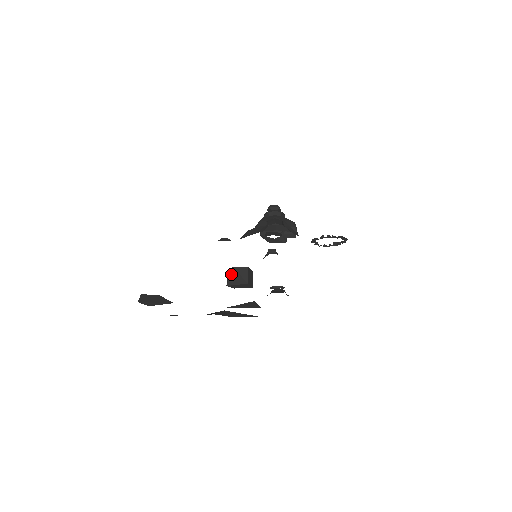
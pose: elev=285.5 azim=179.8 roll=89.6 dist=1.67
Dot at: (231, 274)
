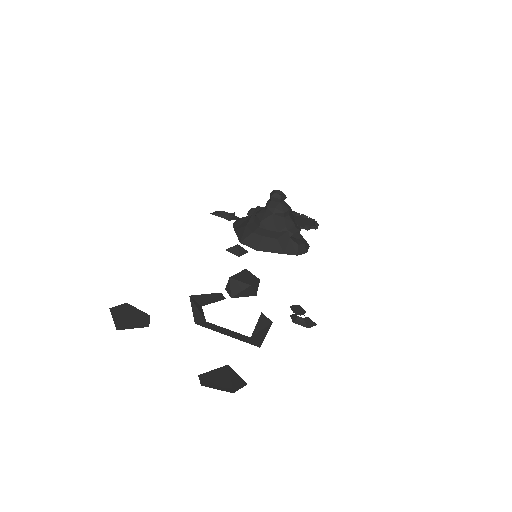
Dot at: (244, 290)
